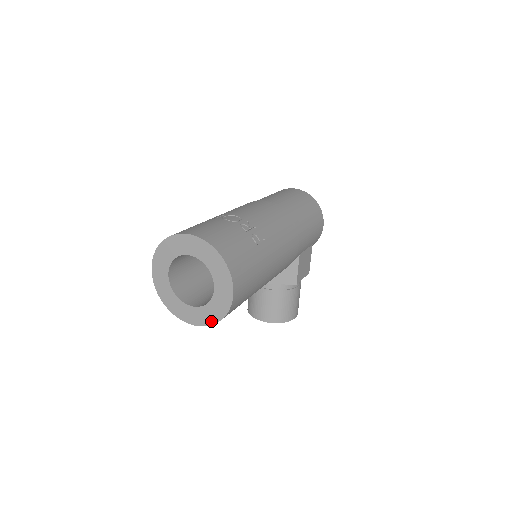
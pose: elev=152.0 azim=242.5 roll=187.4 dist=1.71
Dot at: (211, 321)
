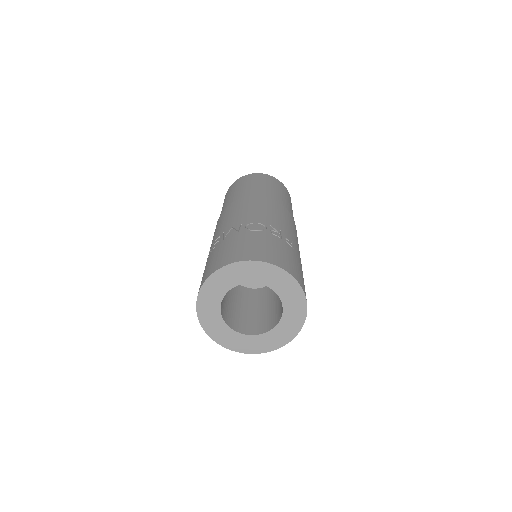
Dot at: (280, 344)
